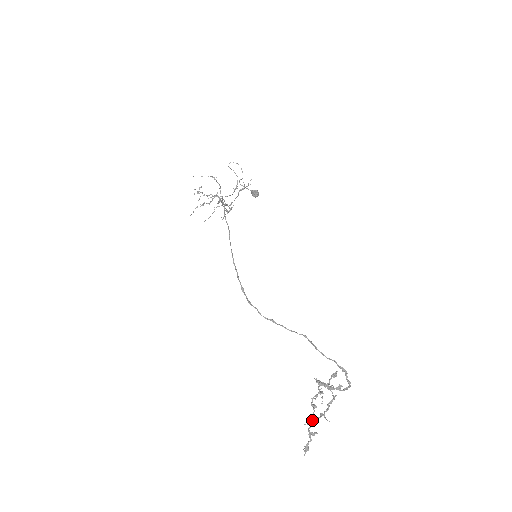
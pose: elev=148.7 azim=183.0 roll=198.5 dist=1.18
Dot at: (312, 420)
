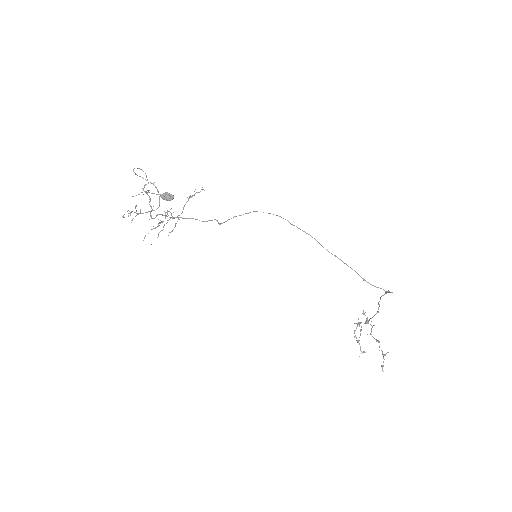
Dot at: occluded
